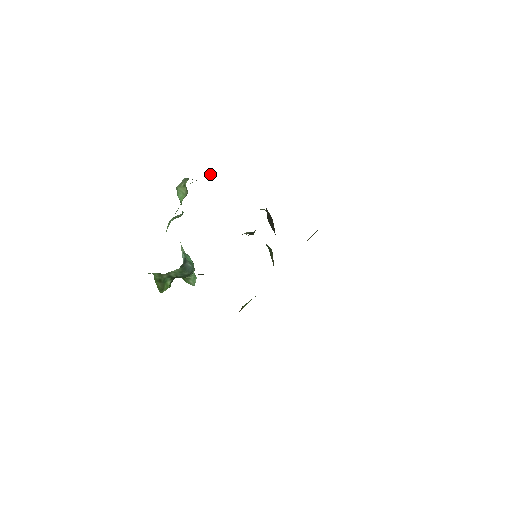
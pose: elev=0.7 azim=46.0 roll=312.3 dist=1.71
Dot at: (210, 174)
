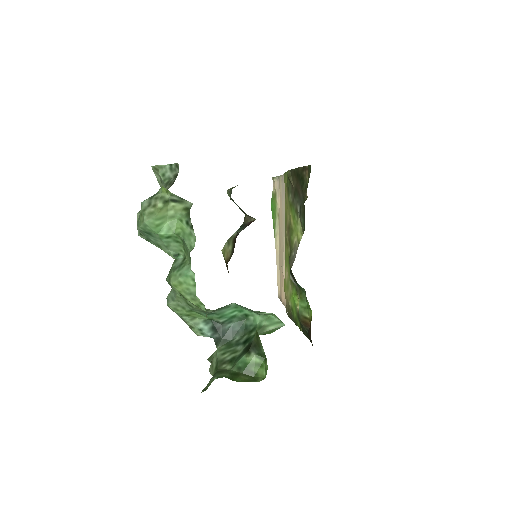
Dot at: (169, 171)
